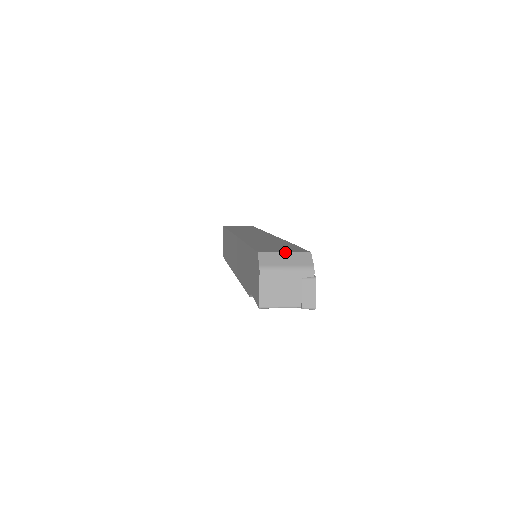
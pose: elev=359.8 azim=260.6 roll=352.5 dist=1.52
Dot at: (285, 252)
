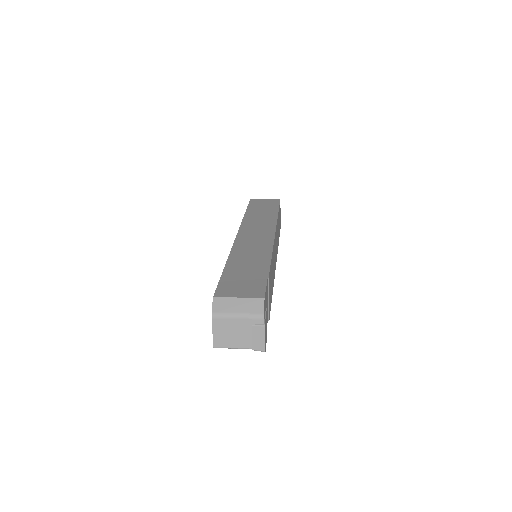
Dot at: (239, 297)
